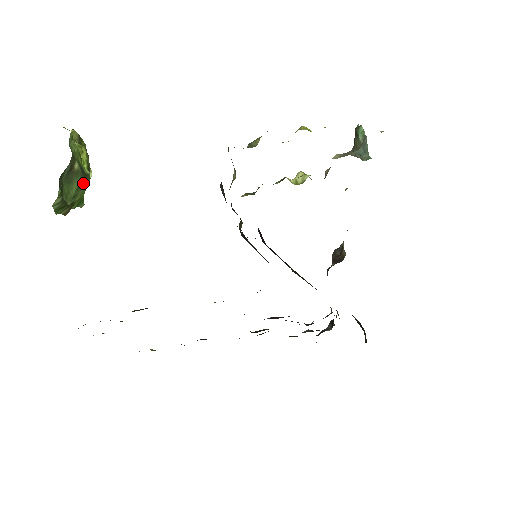
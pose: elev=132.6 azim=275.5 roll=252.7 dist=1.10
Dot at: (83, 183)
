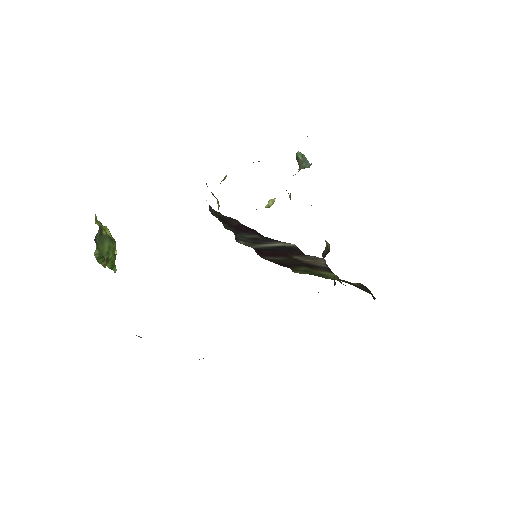
Dot at: (112, 245)
